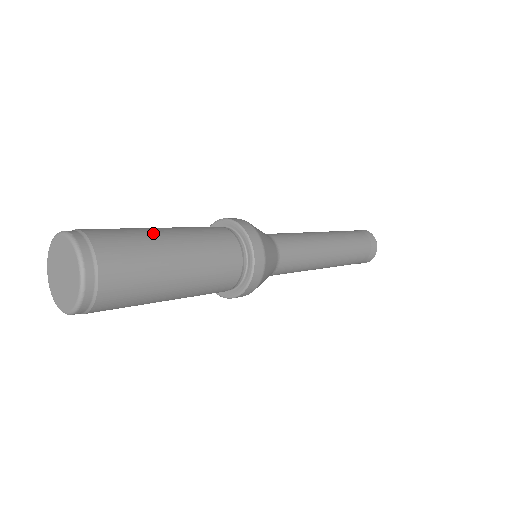
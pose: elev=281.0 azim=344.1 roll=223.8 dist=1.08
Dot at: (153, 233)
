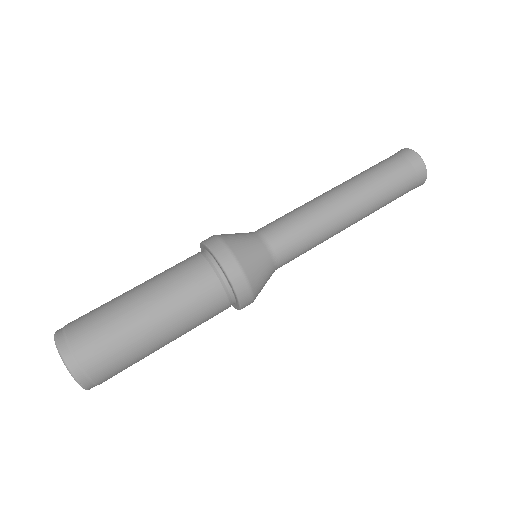
Dot at: (121, 296)
